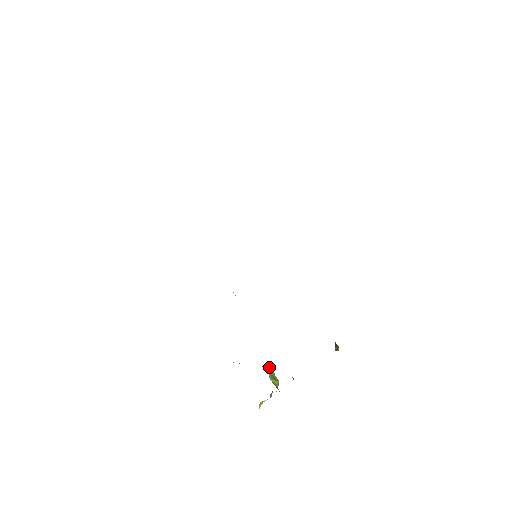
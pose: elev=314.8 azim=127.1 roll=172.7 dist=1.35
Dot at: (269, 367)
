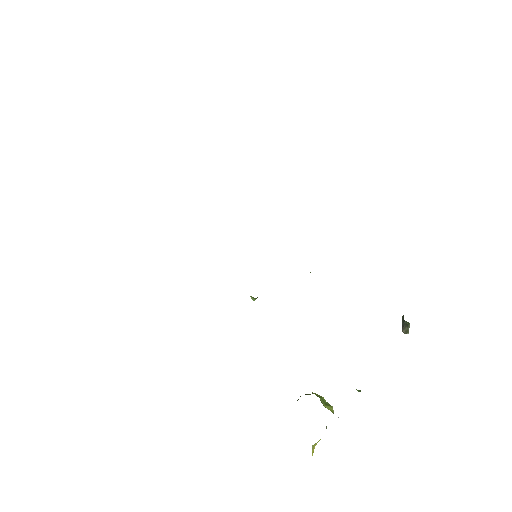
Dot at: (312, 393)
